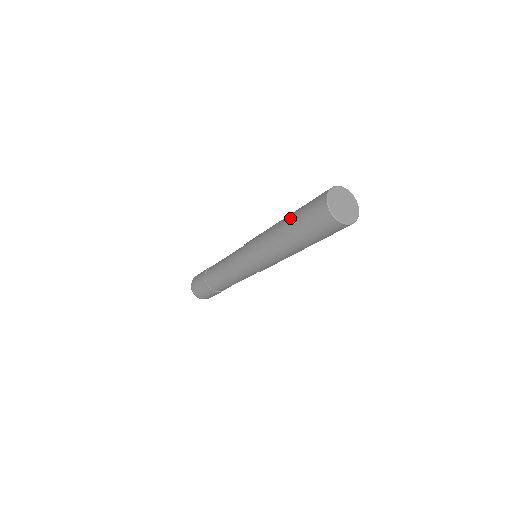
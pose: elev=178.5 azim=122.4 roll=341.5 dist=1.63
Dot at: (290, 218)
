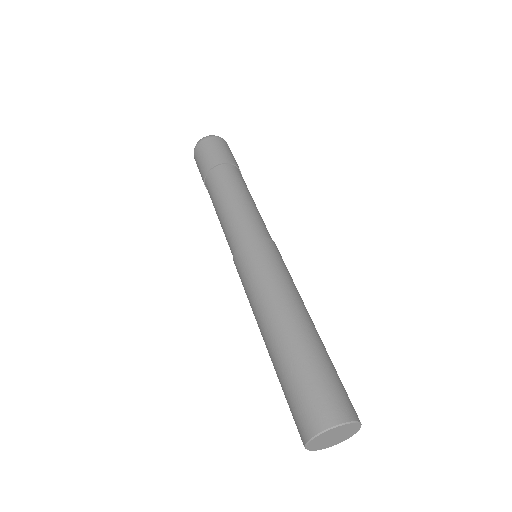
Dot at: (277, 357)
